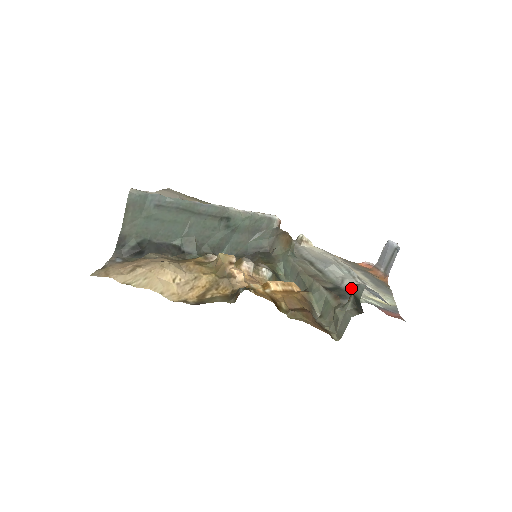
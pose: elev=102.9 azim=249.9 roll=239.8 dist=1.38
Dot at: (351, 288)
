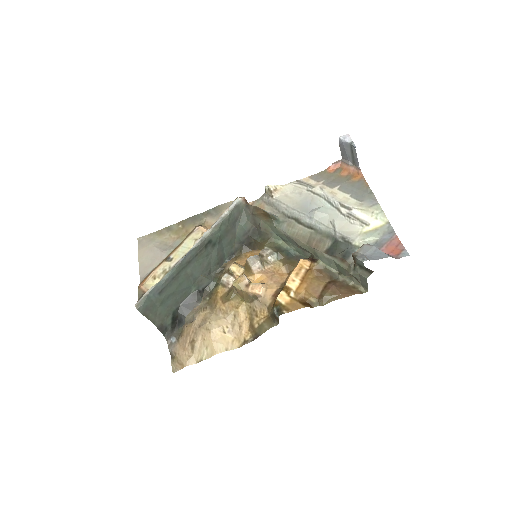
Dot at: (346, 235)
